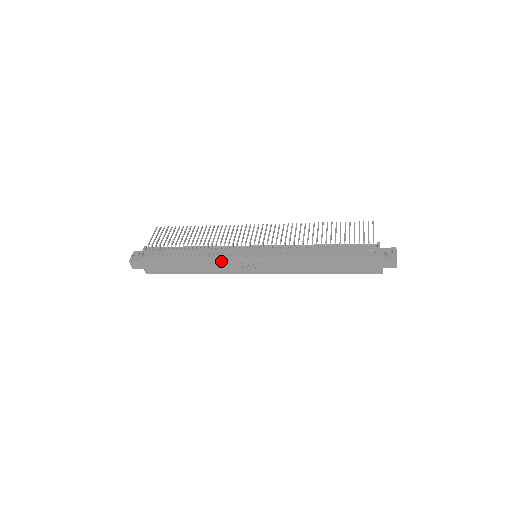
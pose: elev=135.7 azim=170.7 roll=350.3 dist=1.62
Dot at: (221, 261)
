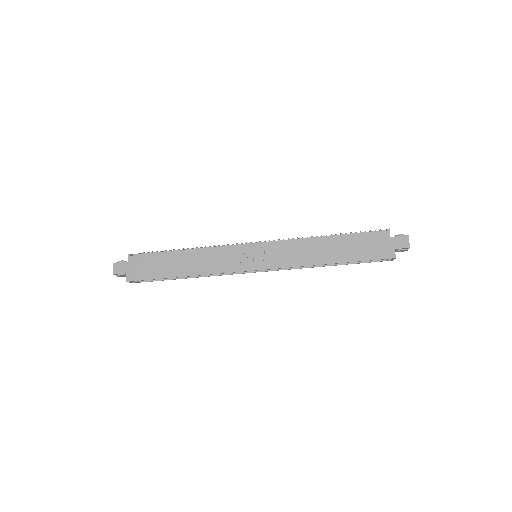
Dot at: (218, 254)
